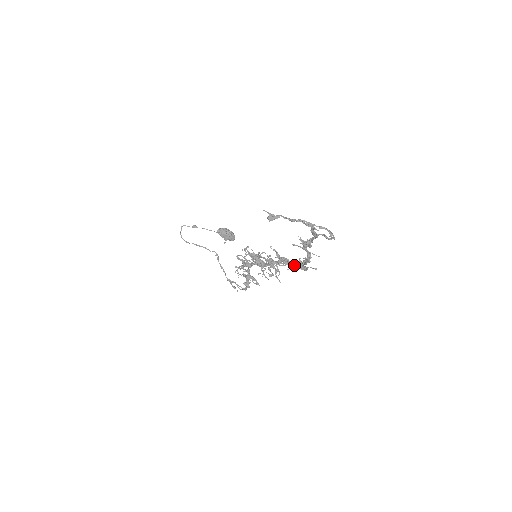
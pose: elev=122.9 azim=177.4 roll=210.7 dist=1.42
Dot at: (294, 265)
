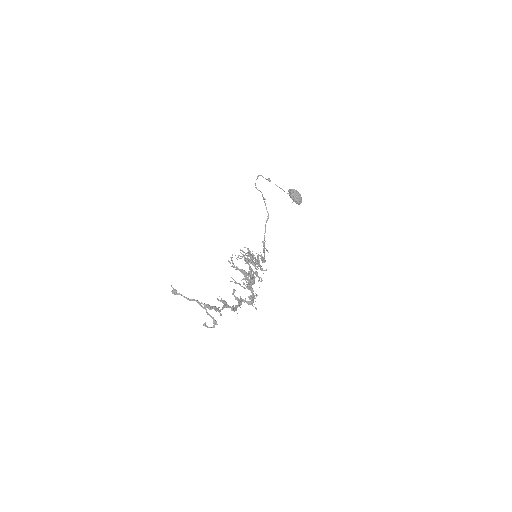
Dot at: (241, 298)
